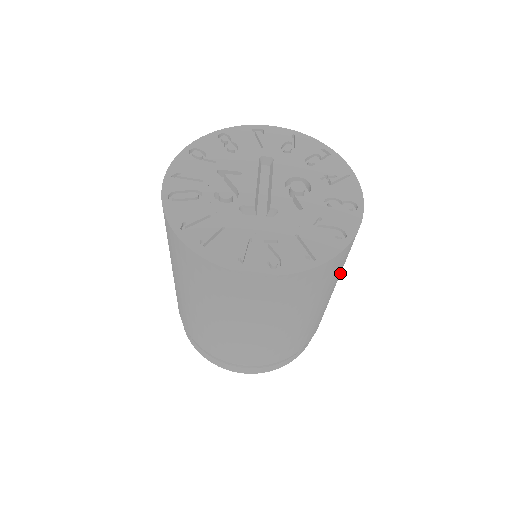
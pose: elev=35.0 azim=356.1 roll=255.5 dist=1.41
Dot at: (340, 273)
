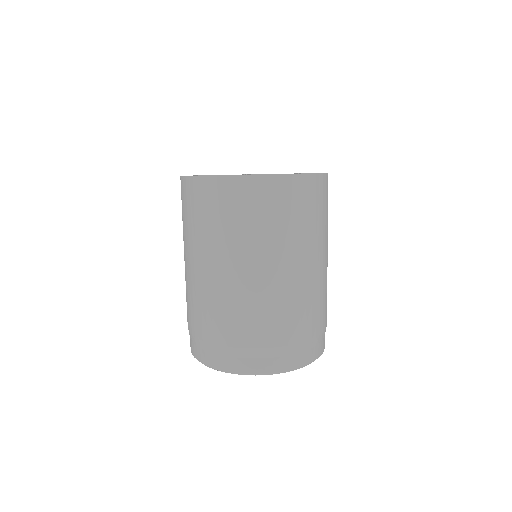
Dot at: (276, 239)
